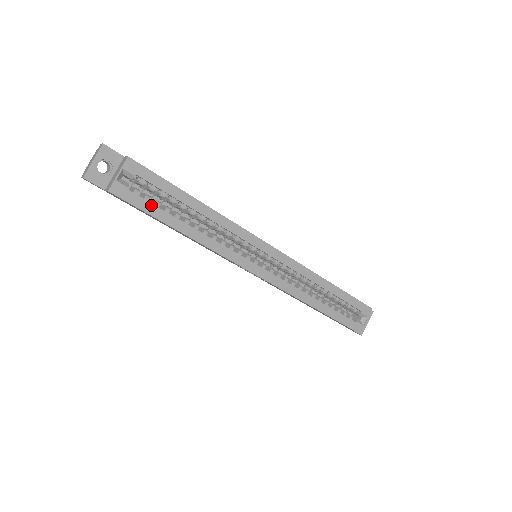
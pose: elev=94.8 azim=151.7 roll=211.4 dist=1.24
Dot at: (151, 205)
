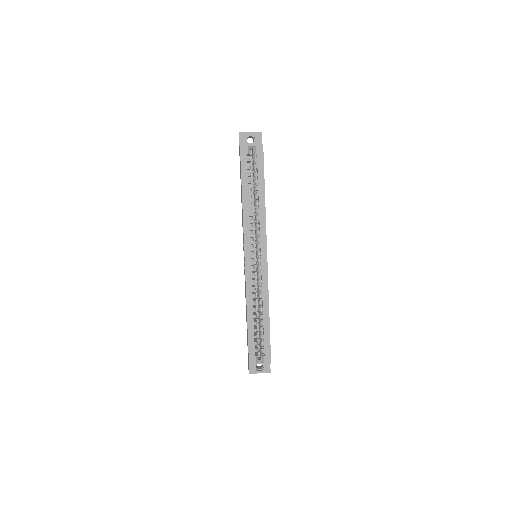
Dot at: (247, 171)
